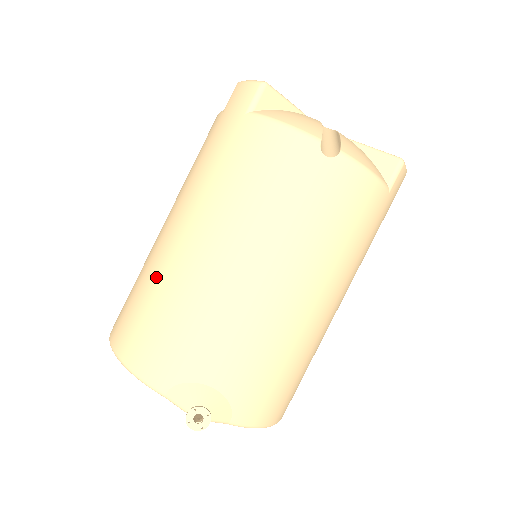
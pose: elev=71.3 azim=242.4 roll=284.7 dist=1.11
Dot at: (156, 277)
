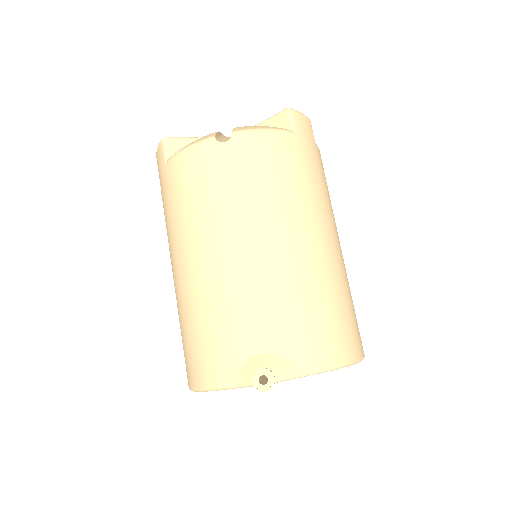
Dot at: (182, 312)
